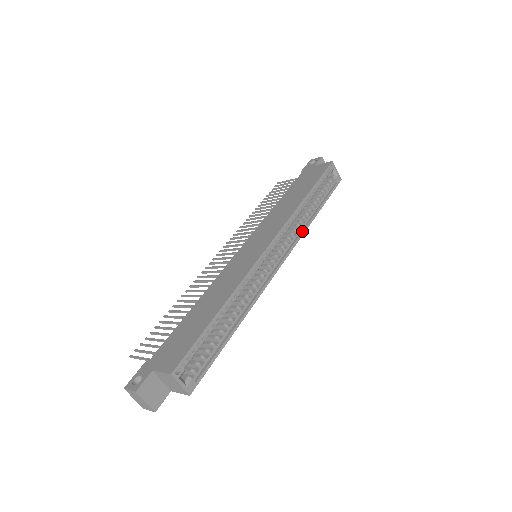
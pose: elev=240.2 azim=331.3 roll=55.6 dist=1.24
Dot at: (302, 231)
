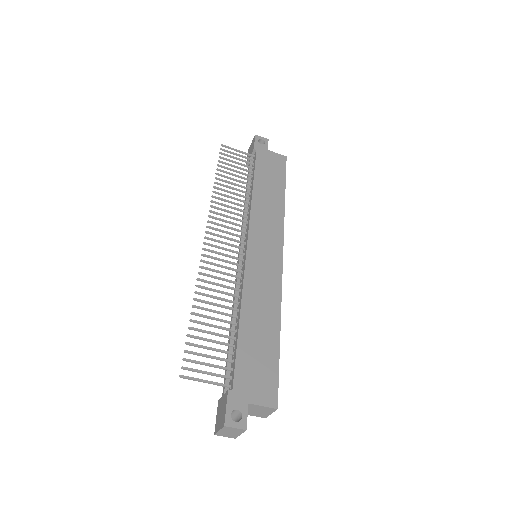
Dot at: occluded
